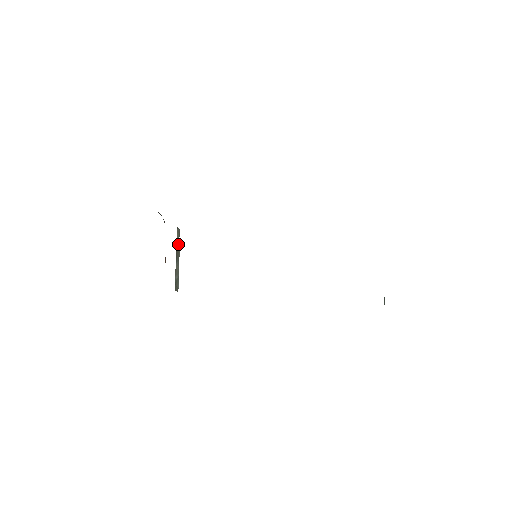
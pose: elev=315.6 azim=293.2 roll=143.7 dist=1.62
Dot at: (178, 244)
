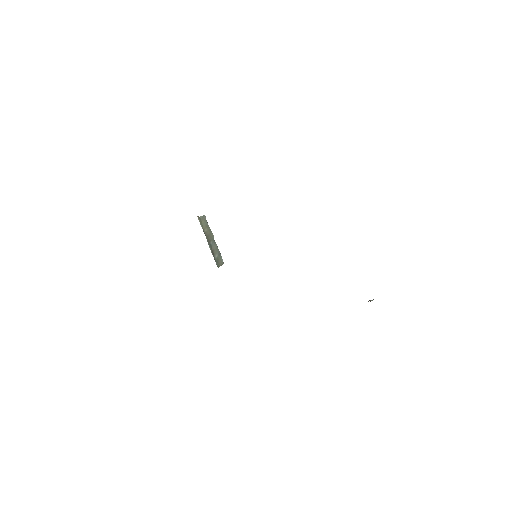
Dot at: (207, 229)
